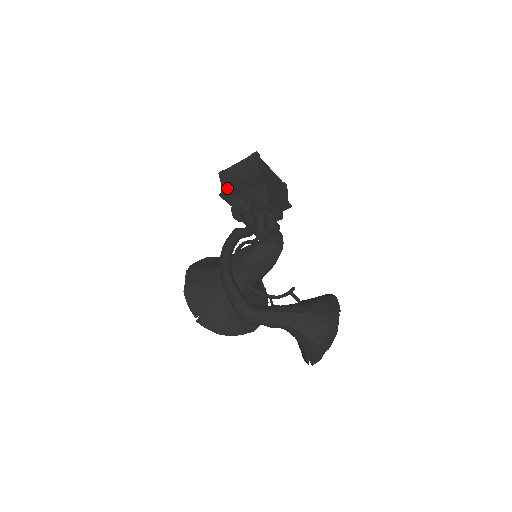
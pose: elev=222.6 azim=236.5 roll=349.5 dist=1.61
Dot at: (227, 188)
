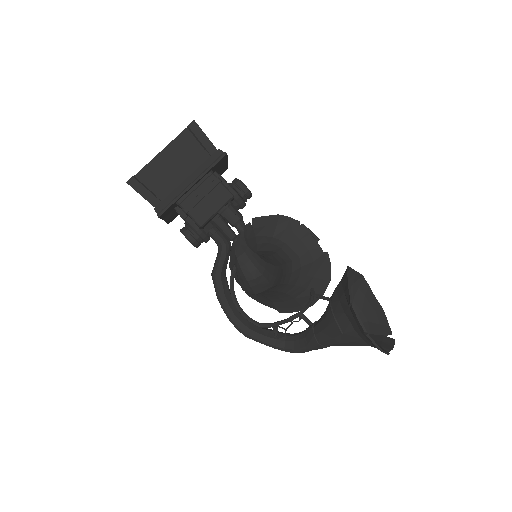
Dot at: occluded
